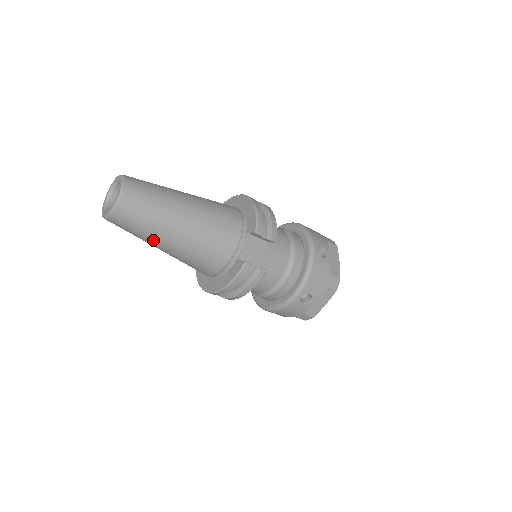
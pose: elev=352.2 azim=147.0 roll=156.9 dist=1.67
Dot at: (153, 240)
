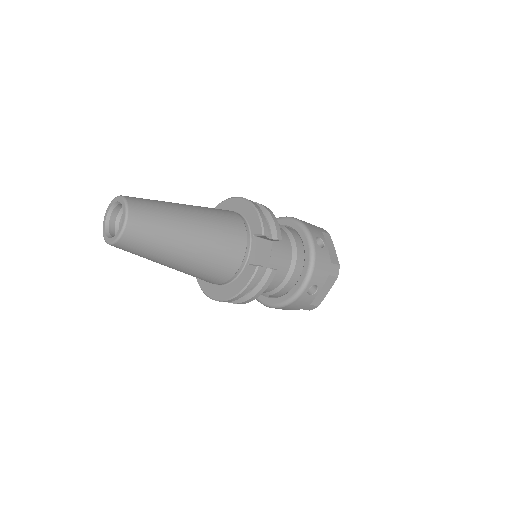
Dot at: (163, 259)
